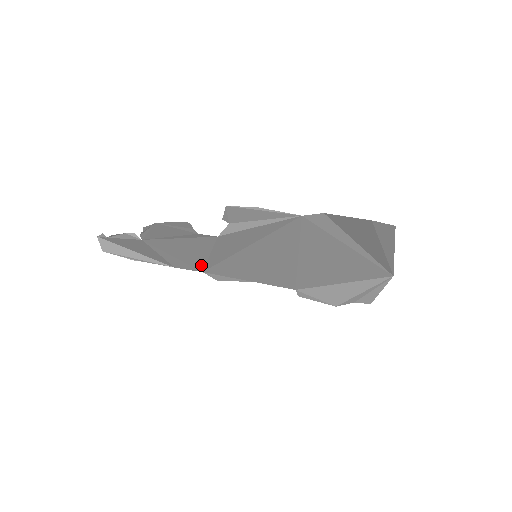
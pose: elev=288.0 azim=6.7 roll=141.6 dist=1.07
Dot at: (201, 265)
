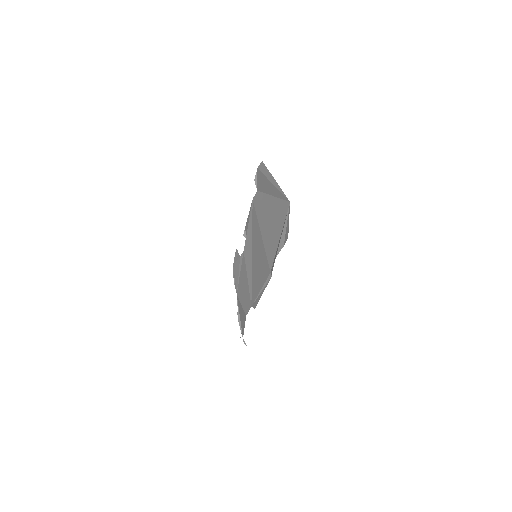
Dot at: (249, 297)
